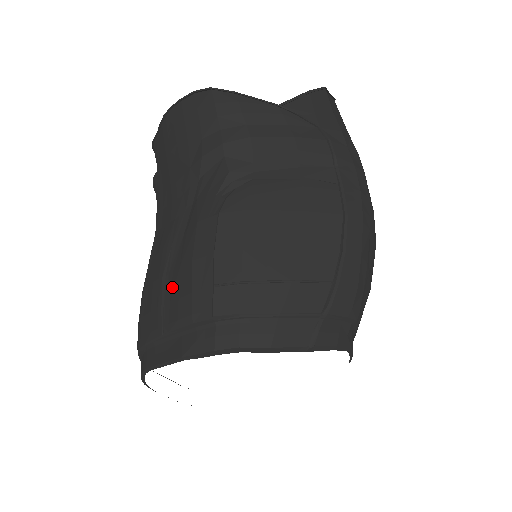
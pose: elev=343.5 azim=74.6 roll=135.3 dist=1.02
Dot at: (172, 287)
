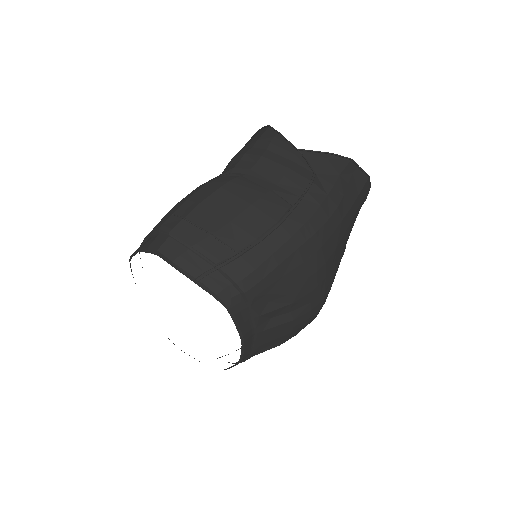
Dot at: occluded
